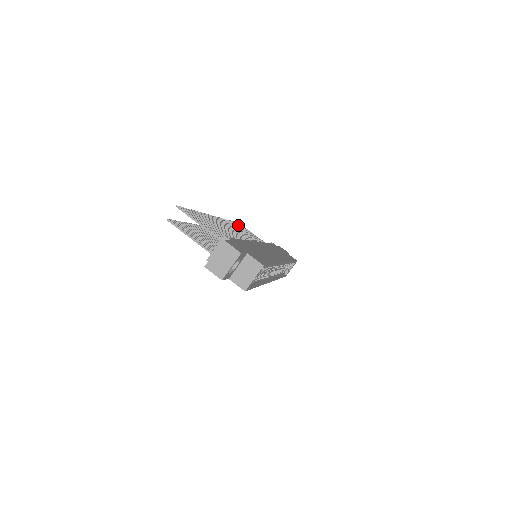
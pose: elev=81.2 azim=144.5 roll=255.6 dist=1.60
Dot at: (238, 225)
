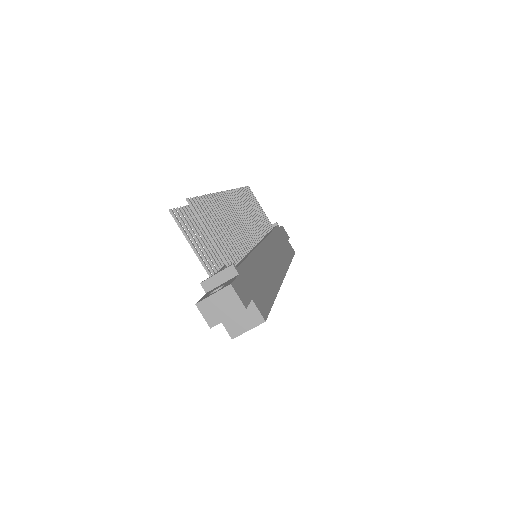
Dot at: (248, 194)
